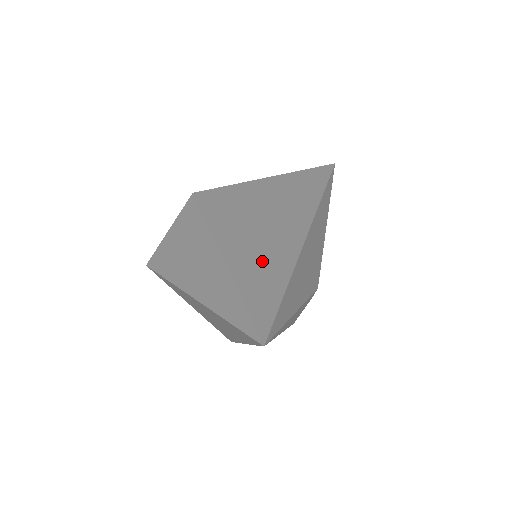
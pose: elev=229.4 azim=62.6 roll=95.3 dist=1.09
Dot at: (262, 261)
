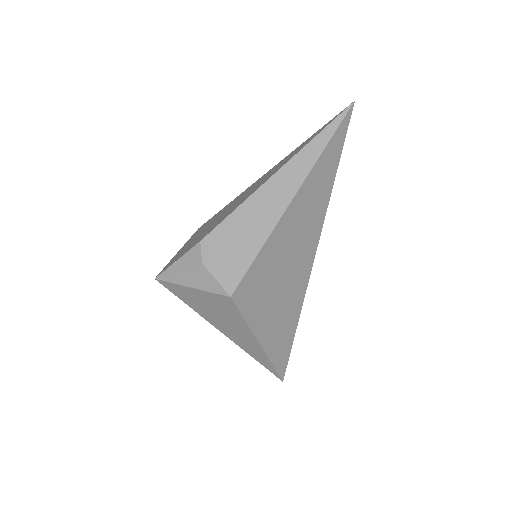
Dot at: (282, 330)
